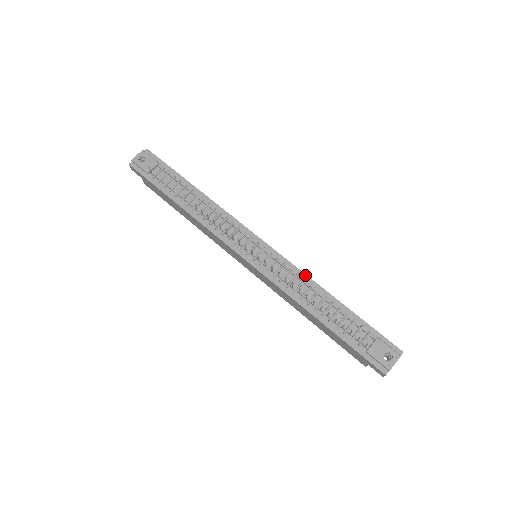
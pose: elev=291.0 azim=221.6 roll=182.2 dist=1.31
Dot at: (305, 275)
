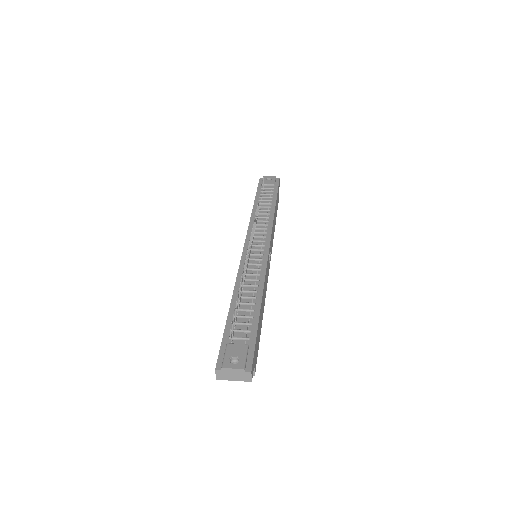
Dot at: (264, 279)
